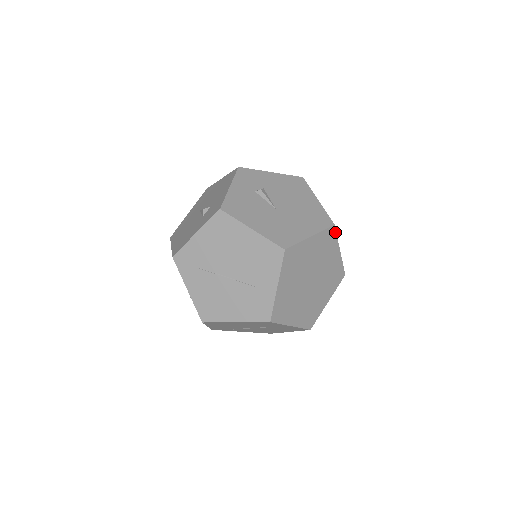
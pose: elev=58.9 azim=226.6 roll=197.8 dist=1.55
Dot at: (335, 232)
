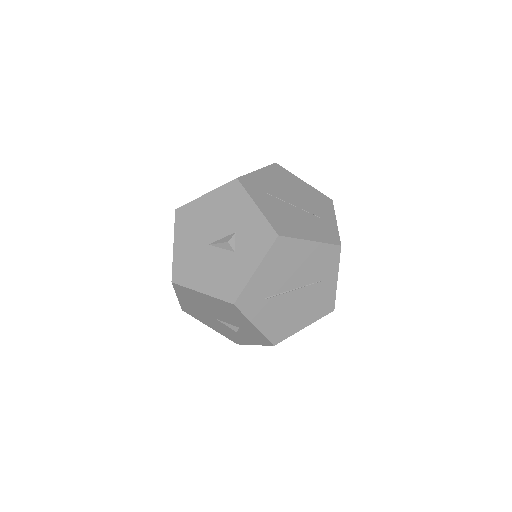
Dot at: occluded
